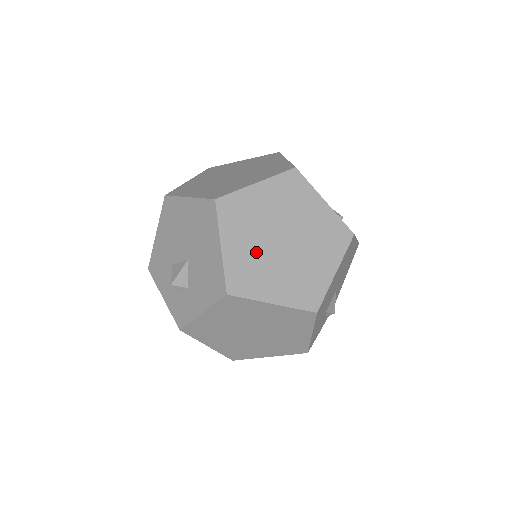
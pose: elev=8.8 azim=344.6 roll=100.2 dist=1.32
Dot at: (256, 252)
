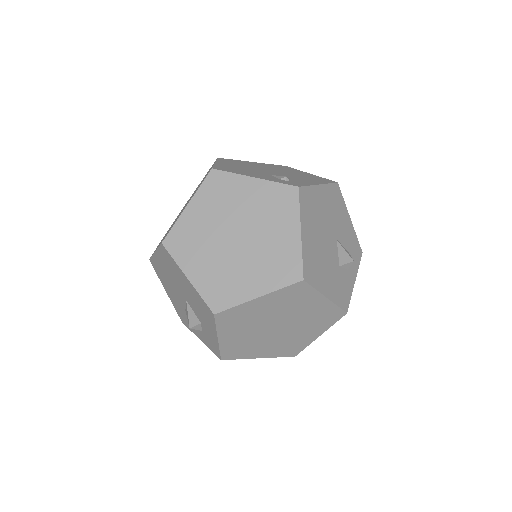
Dot at: (218, 263)
